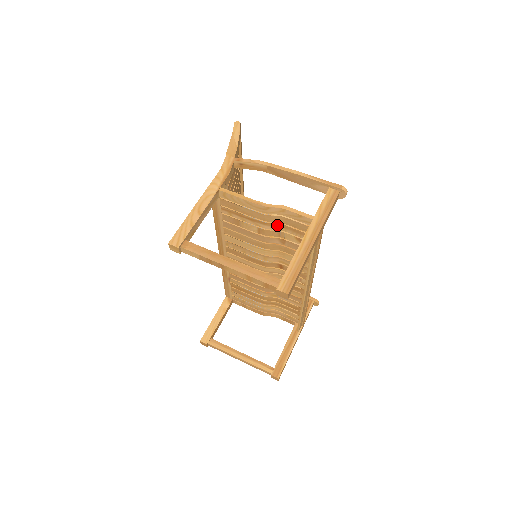
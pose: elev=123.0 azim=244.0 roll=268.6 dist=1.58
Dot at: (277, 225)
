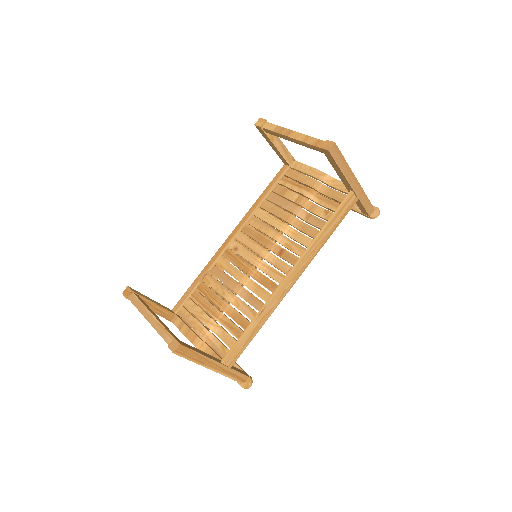
Dot at: (318, 196)
